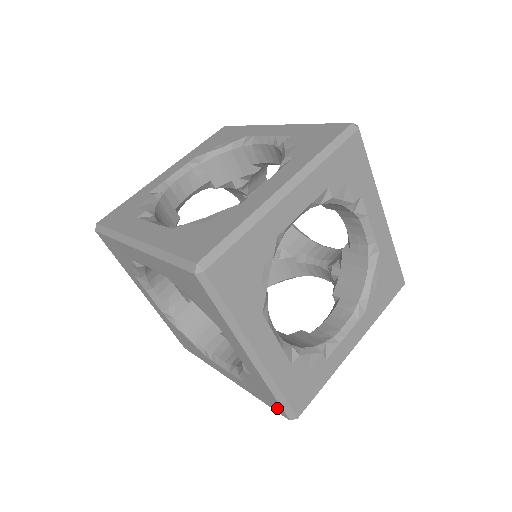
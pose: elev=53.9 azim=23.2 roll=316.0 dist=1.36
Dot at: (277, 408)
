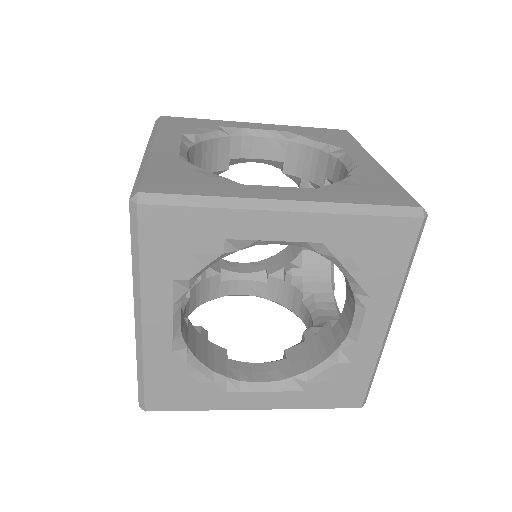
Dot at: occluded
